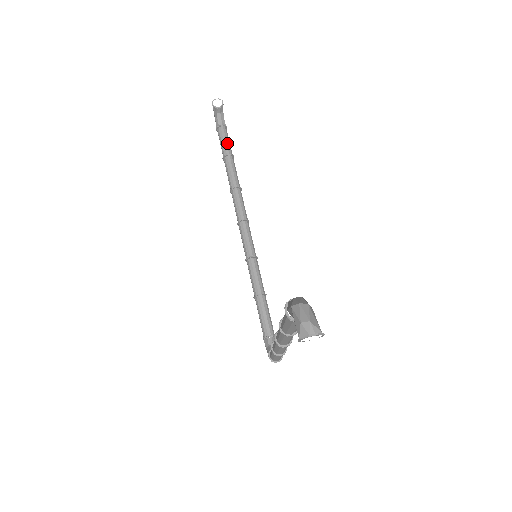
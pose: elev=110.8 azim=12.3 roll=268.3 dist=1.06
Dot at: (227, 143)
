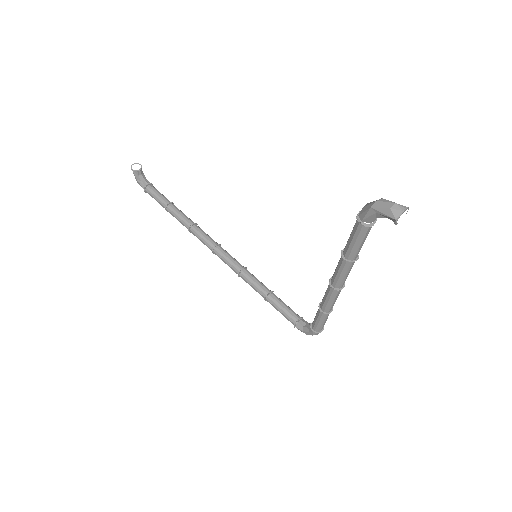
Dot at: (162, 196)
